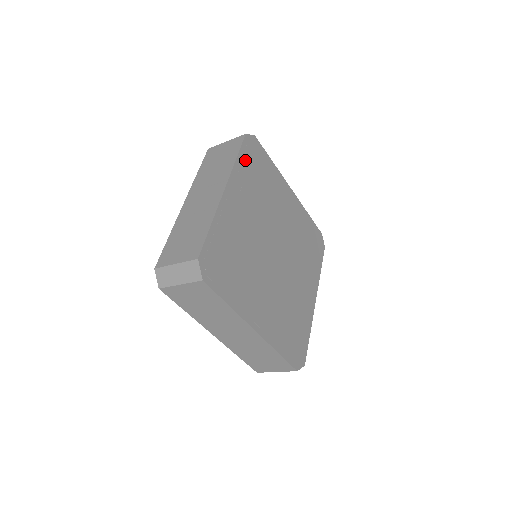
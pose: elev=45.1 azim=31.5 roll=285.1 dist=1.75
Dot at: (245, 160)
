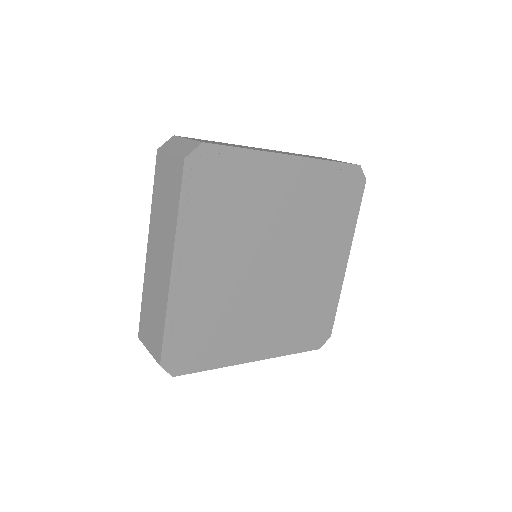
Dot at: (336, 175)
